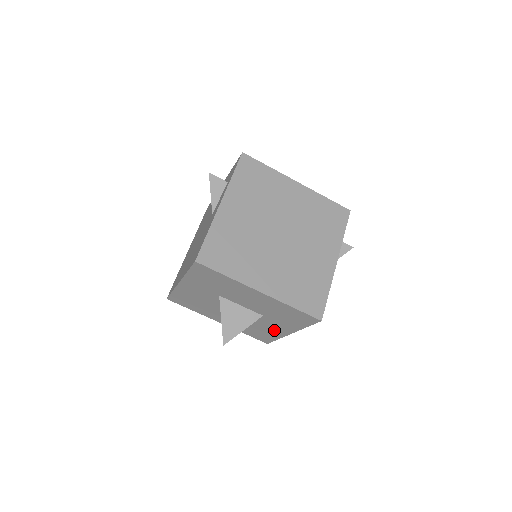
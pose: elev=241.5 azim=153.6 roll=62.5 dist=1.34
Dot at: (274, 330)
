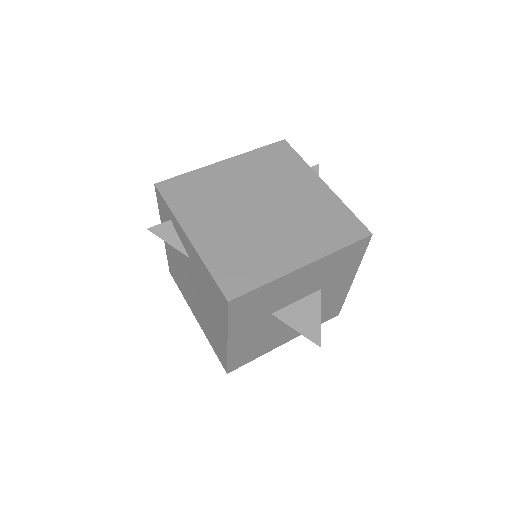
Dot at: (337, 294)
